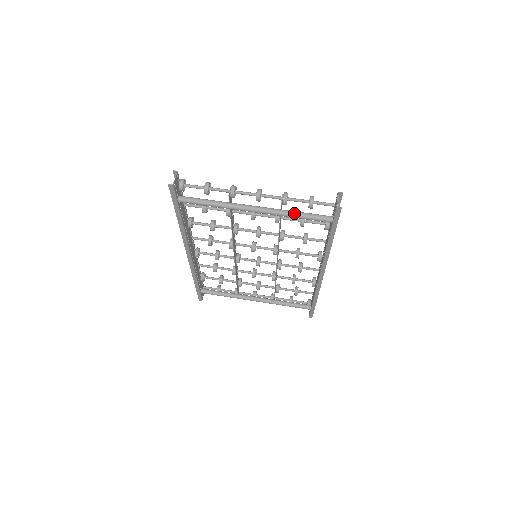
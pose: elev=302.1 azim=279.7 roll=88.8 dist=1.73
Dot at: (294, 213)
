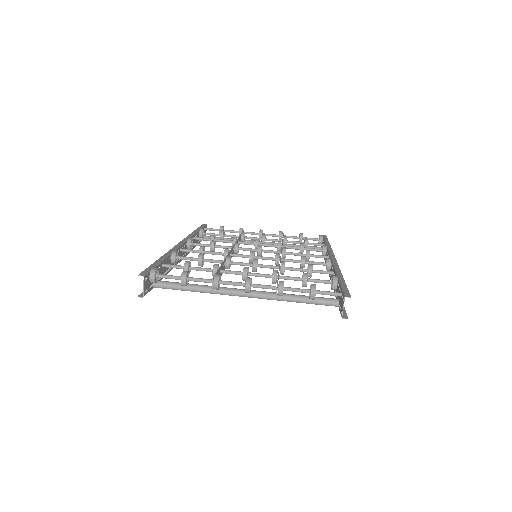
Dot at: (292, 300)
